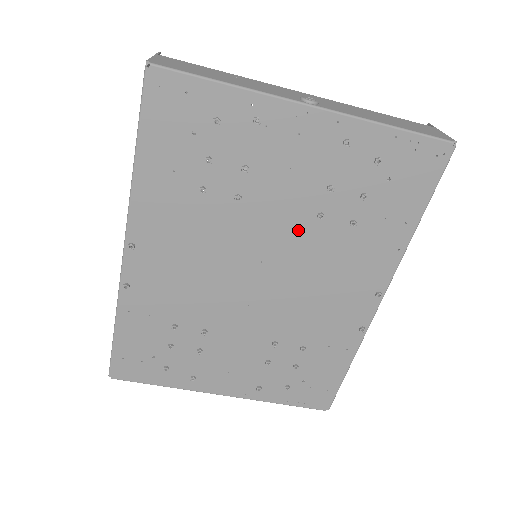
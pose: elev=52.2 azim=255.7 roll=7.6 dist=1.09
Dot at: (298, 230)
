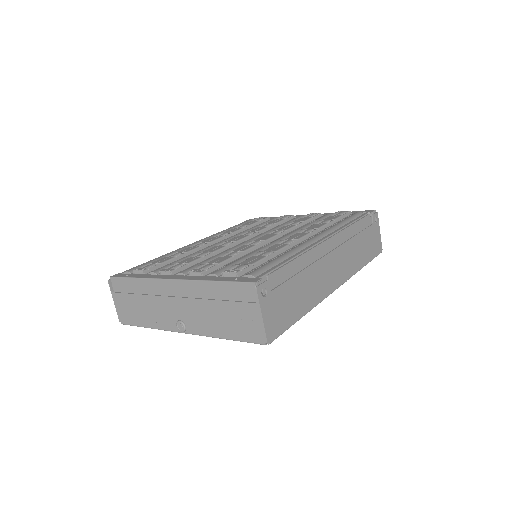
Dot at: occluded
